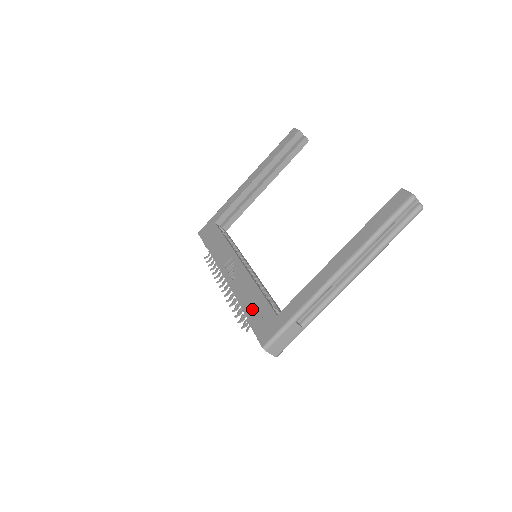
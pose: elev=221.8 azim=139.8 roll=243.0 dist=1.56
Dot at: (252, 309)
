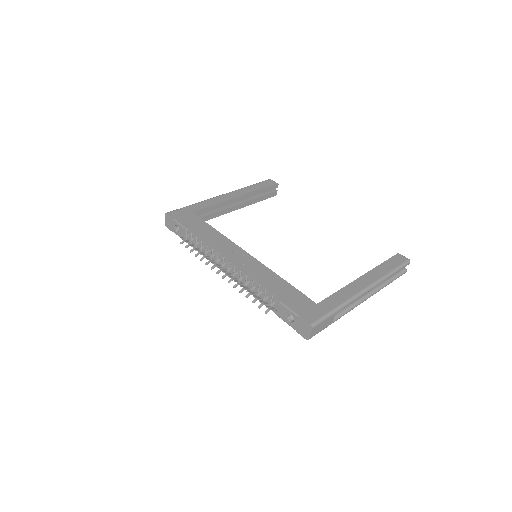
Dot at: (283, 293)
